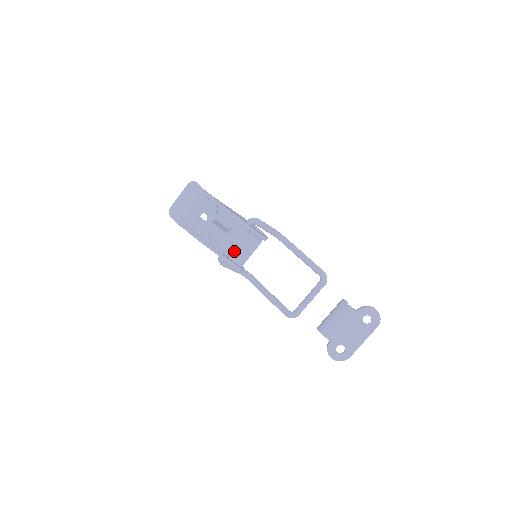
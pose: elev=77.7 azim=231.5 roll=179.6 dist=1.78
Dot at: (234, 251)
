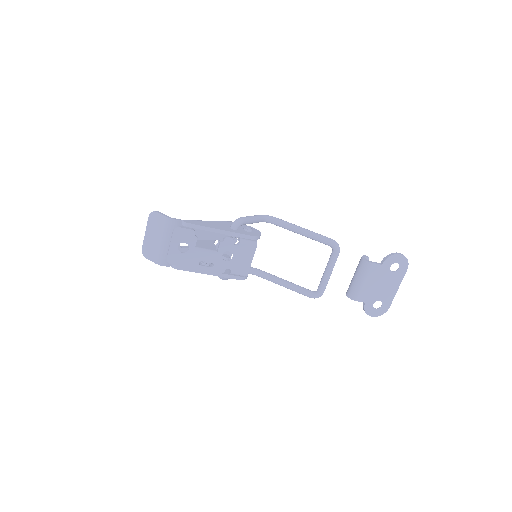
Dot at: (232, 265)
